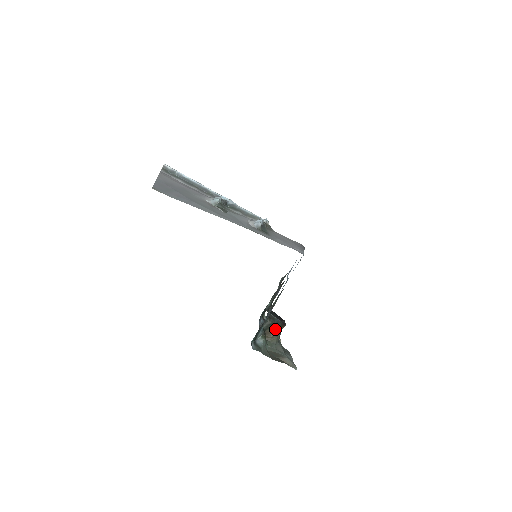
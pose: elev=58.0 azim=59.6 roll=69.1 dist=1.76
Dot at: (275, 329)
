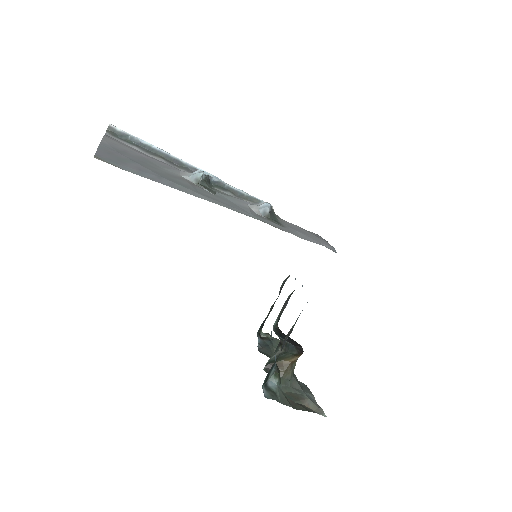
Dot at: (289, 359)
